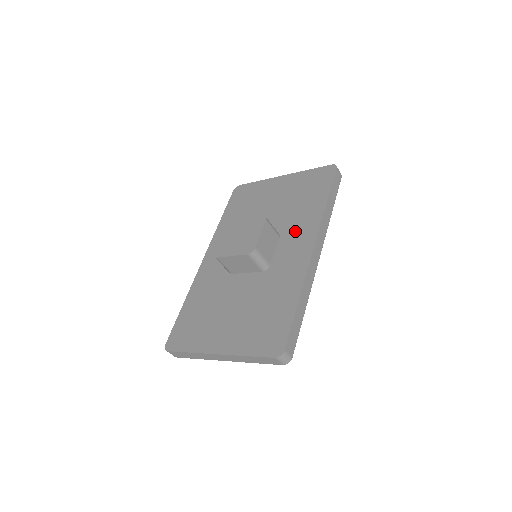
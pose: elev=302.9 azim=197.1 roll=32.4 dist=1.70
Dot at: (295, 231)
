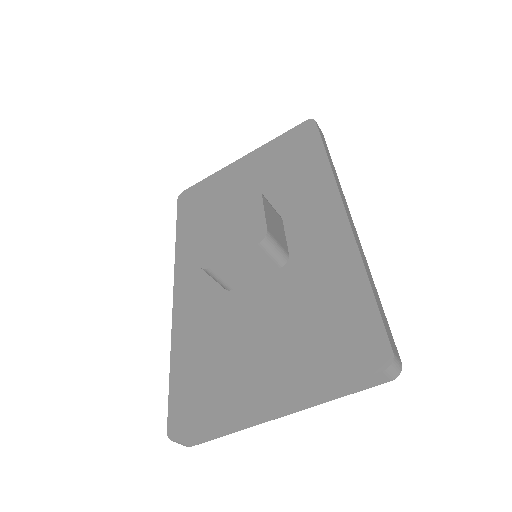
Dot at: (302, 203)
